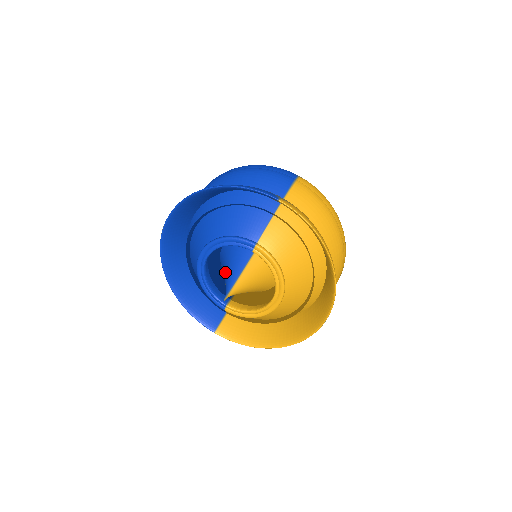
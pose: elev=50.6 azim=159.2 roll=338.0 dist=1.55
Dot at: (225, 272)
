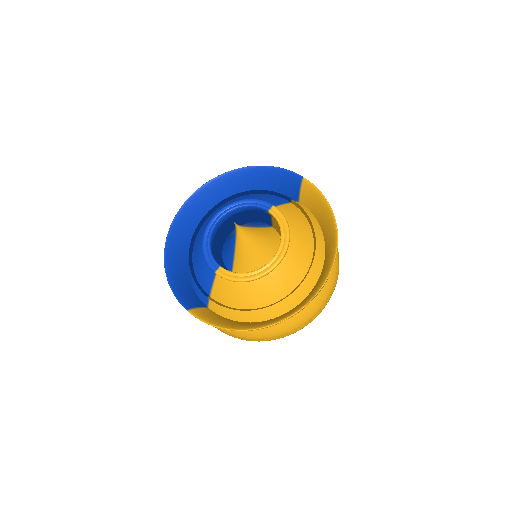
Dot at: occluded
